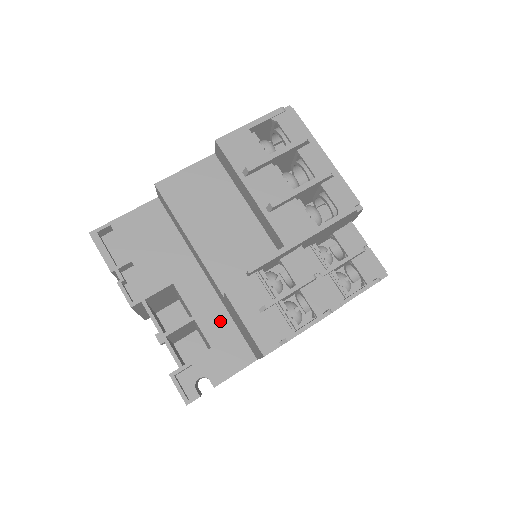
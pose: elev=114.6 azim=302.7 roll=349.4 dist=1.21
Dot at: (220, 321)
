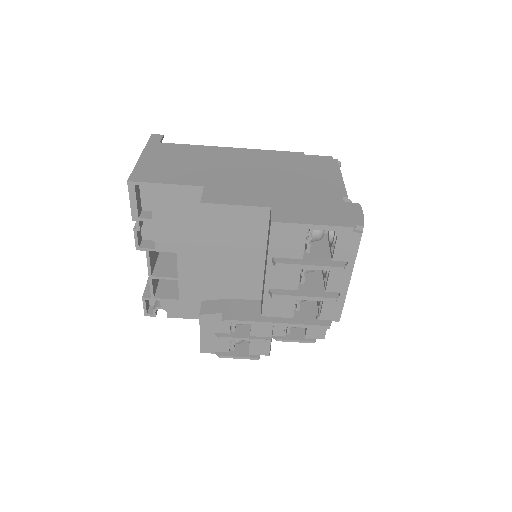
Dot at: (195, 290)
